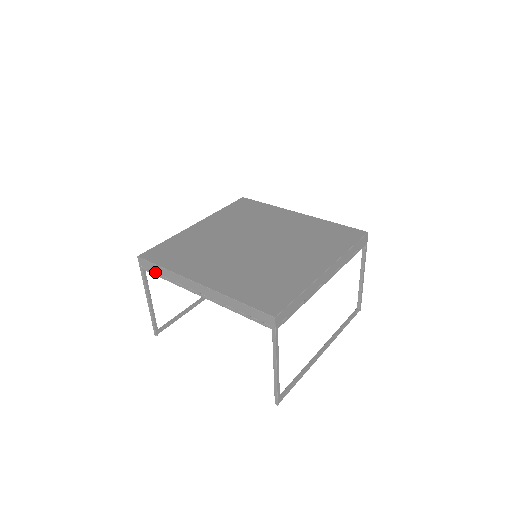
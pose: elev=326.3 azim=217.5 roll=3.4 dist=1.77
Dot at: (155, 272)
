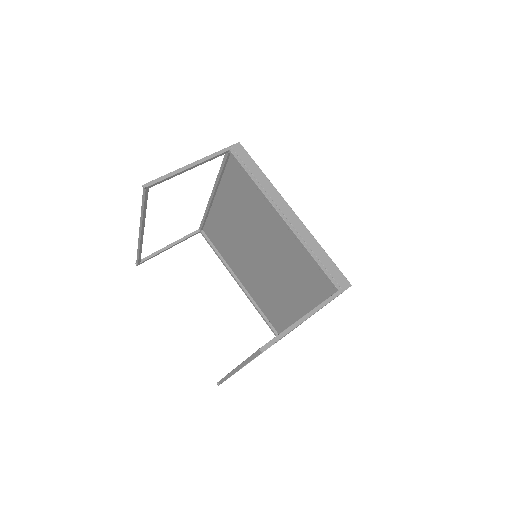
Dot at: (246, 165)
